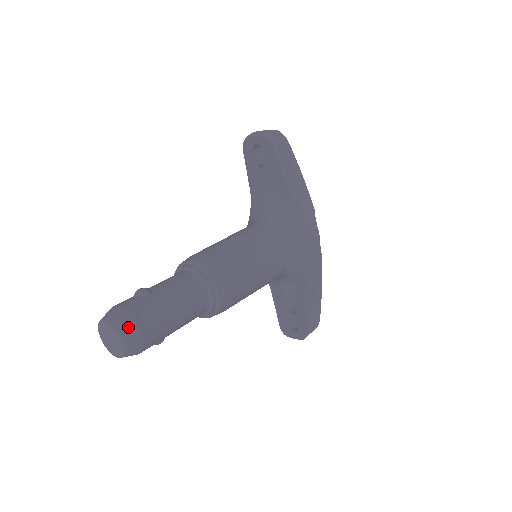
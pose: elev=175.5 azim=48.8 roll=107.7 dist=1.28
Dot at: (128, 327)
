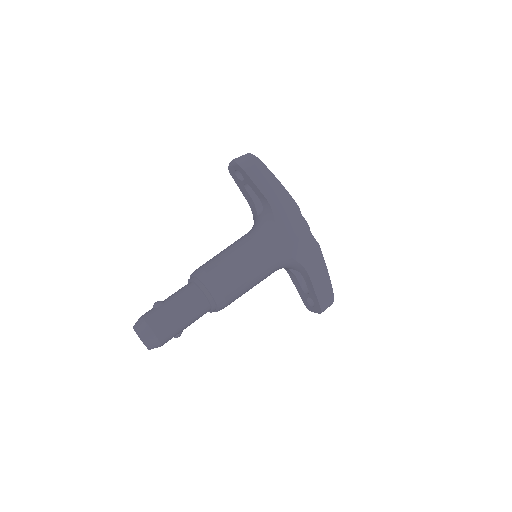
Dot at: (145, 330)
